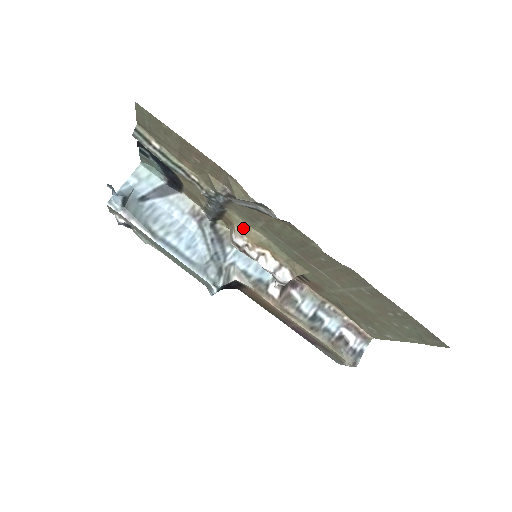
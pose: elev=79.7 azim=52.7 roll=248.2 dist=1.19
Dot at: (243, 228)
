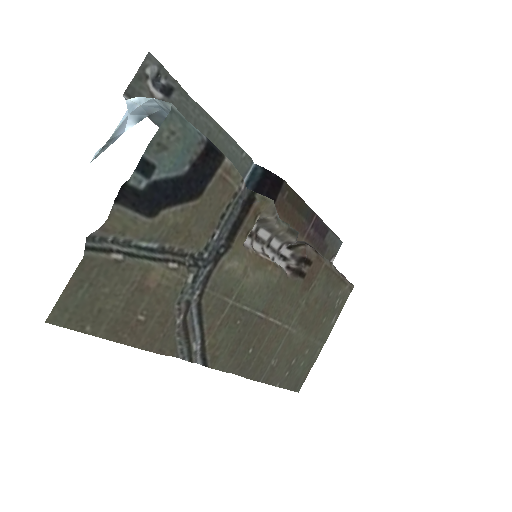
Dot at: (245, 257)
